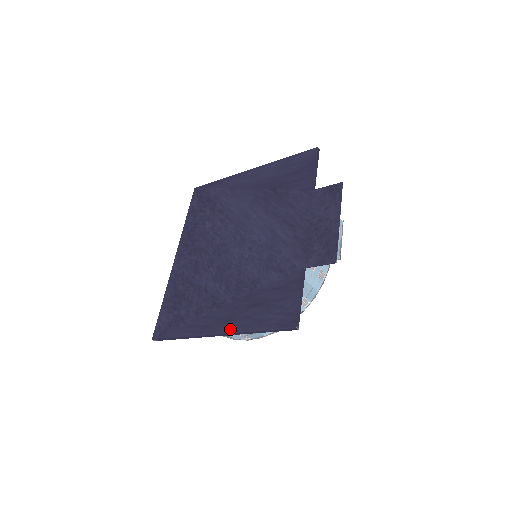
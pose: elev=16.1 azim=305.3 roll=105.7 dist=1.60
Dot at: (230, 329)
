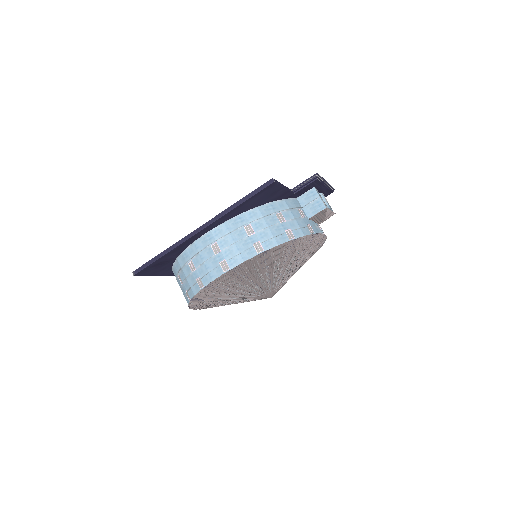
Dot at: (213, 219)
